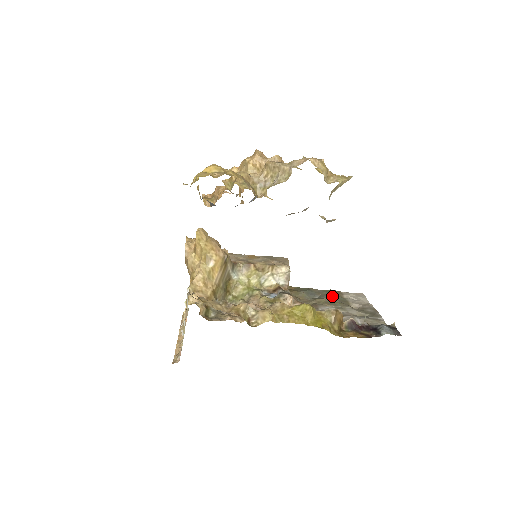
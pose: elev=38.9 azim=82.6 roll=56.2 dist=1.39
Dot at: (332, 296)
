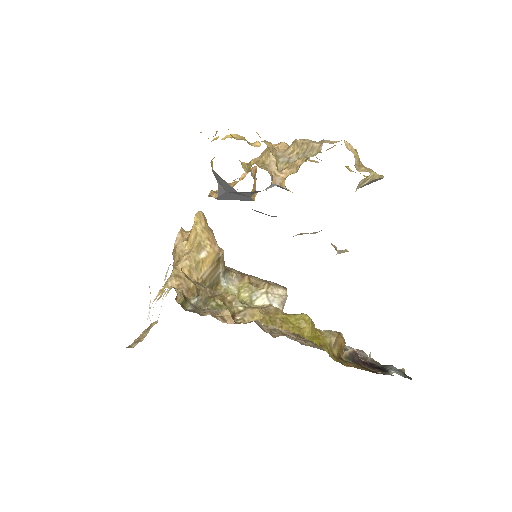
Dot at: occluded
